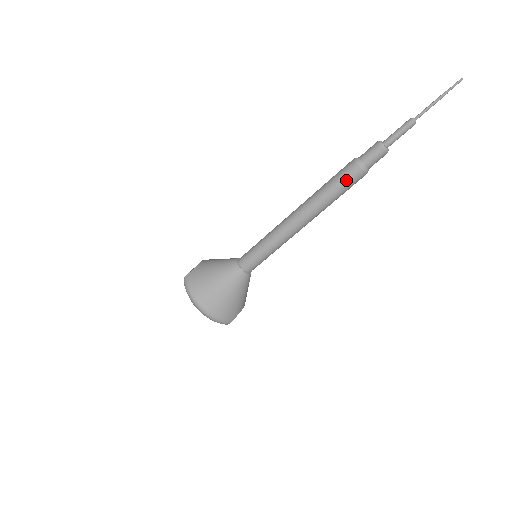
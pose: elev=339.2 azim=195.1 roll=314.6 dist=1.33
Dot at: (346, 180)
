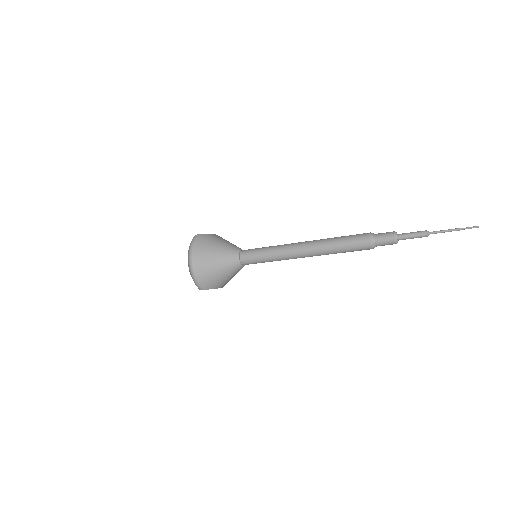
Dot at: (355, 243)
